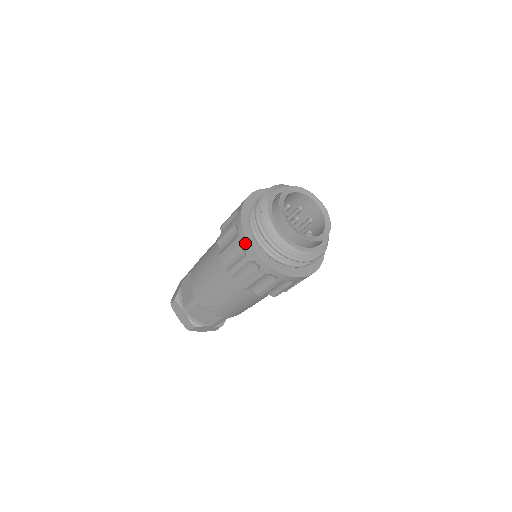
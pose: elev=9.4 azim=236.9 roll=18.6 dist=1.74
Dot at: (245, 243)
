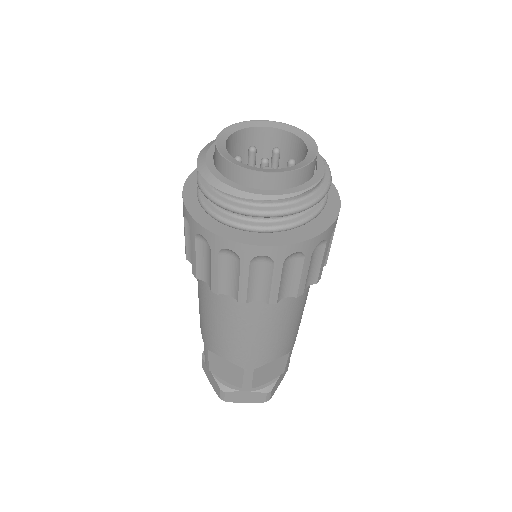
Dot at: (184, 211)
